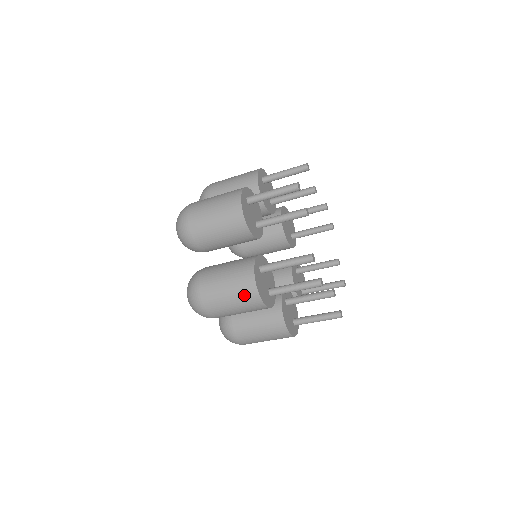
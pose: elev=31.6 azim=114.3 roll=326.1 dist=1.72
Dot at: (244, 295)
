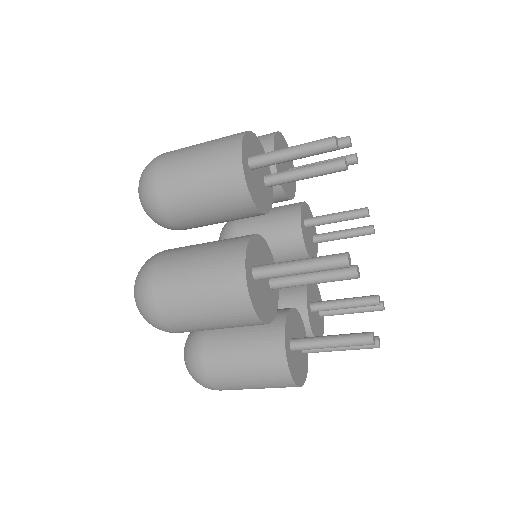
Dot at: (278, 387)
